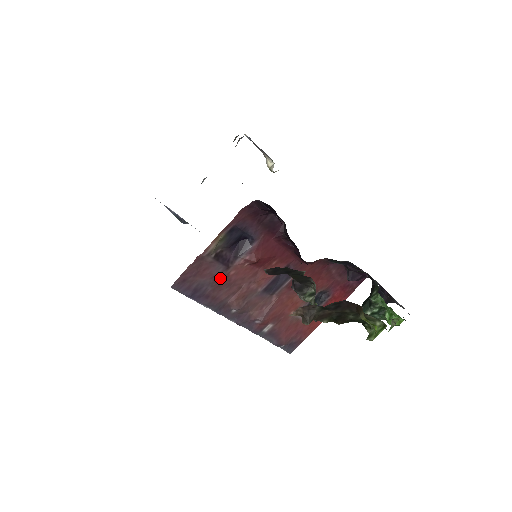
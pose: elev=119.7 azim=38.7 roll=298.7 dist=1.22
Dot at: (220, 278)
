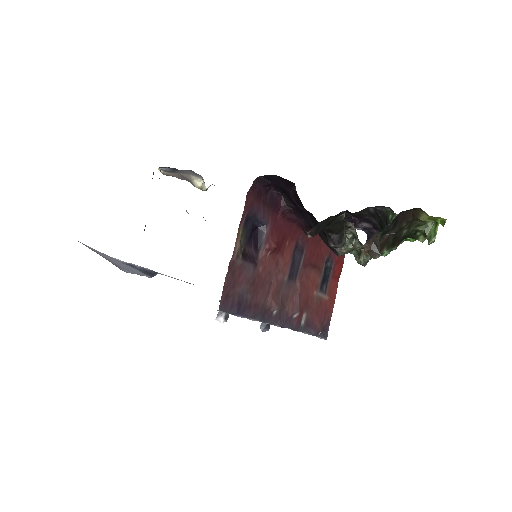
Dot at: (253, 280)
